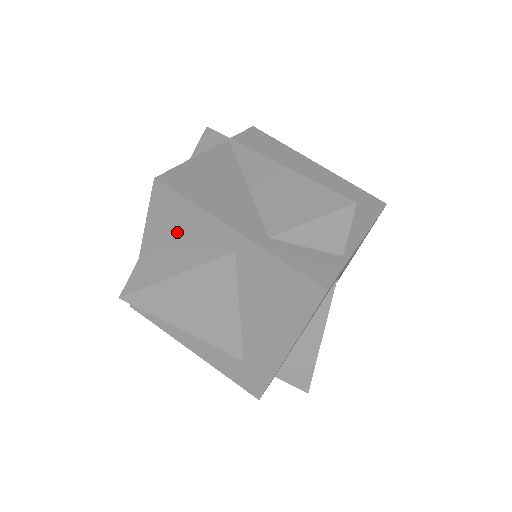
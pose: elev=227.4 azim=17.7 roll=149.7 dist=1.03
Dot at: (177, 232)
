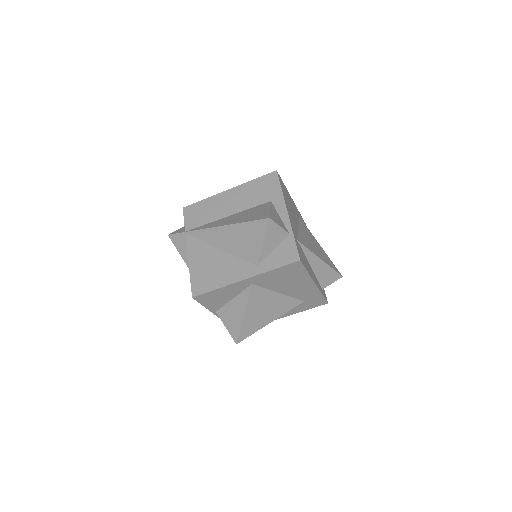
Dot at: (223, 300)
